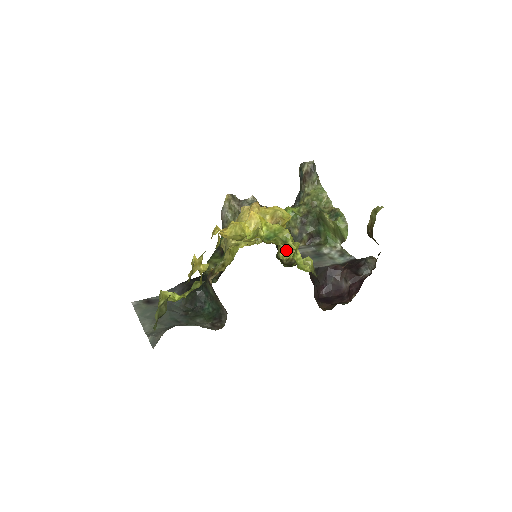
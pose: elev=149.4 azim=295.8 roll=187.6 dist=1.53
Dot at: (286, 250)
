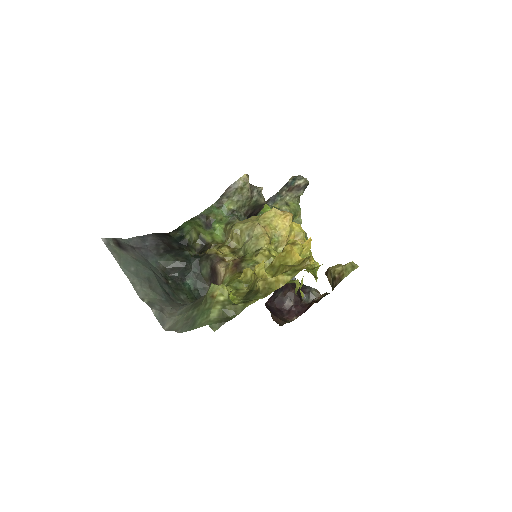
Dot at: occluded
